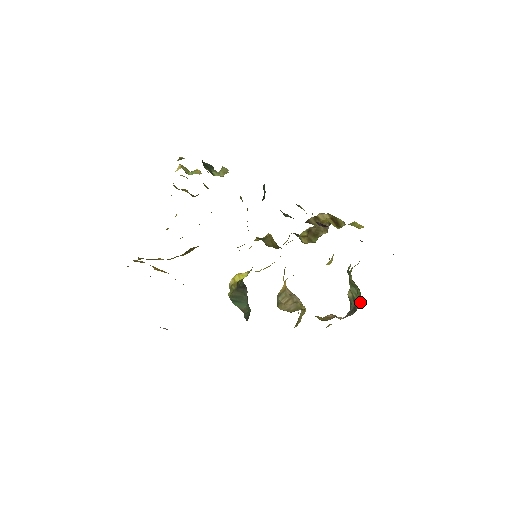
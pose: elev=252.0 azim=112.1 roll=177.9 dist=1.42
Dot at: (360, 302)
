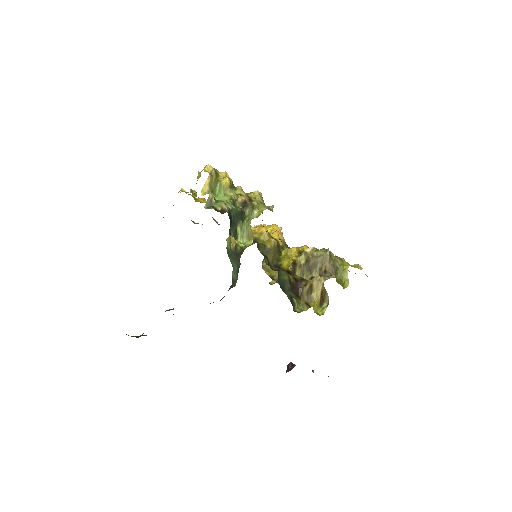
Dot at: occluded
